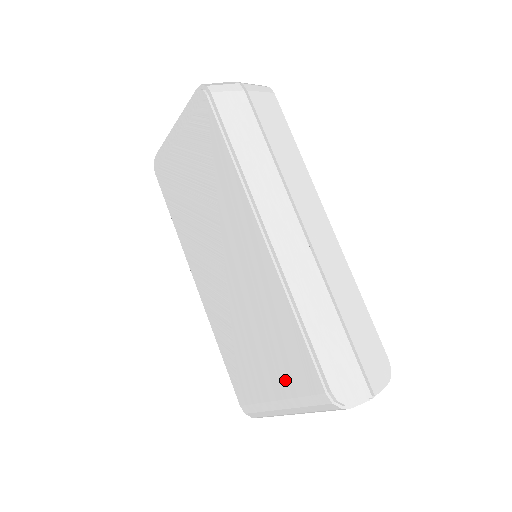
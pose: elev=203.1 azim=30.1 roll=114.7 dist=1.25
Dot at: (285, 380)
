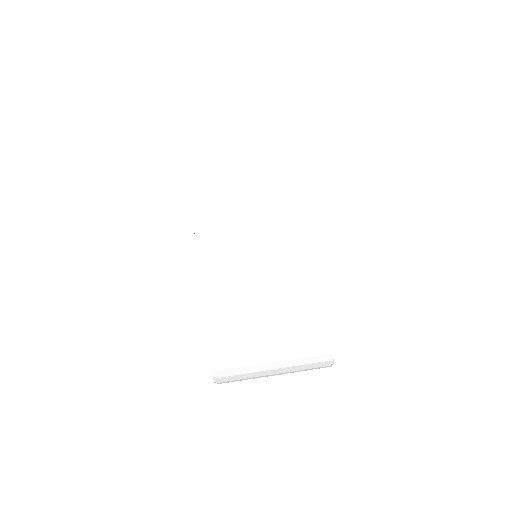
Dot at: (290, 345)
